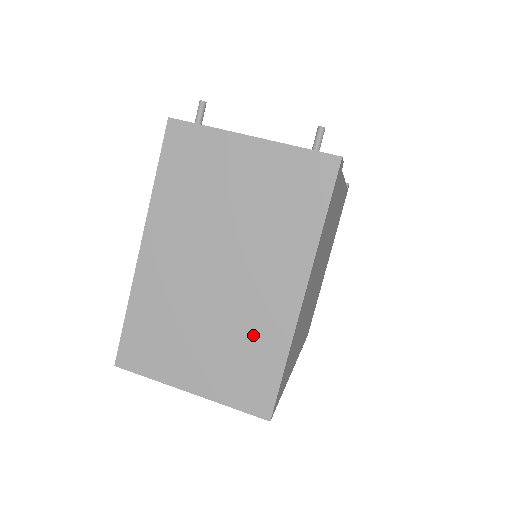
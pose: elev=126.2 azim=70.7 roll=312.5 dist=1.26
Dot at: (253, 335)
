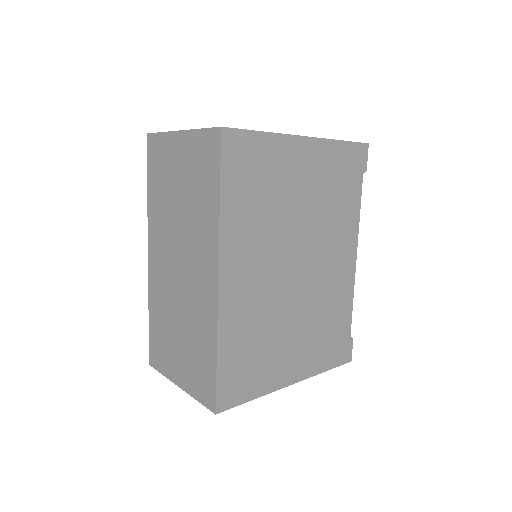
Dot at: occluded
